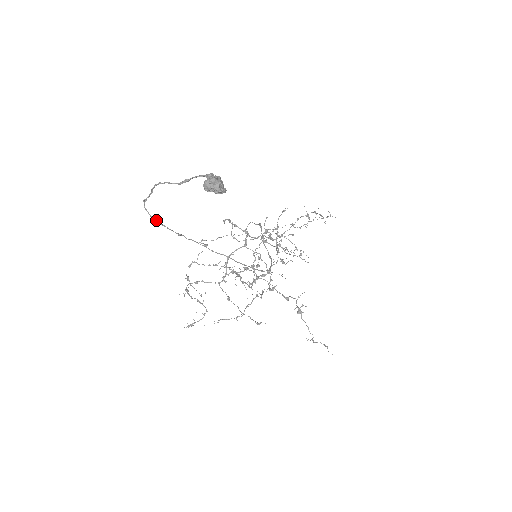
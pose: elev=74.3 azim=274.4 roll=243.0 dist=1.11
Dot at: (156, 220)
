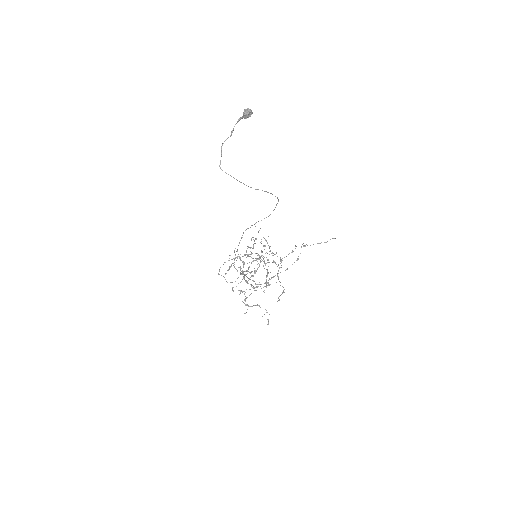
Dot at: occluded
